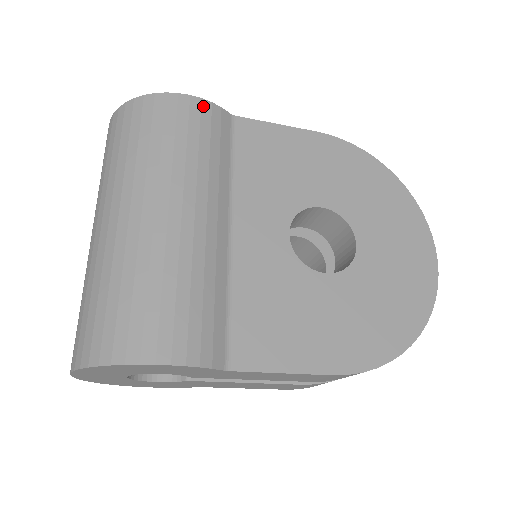
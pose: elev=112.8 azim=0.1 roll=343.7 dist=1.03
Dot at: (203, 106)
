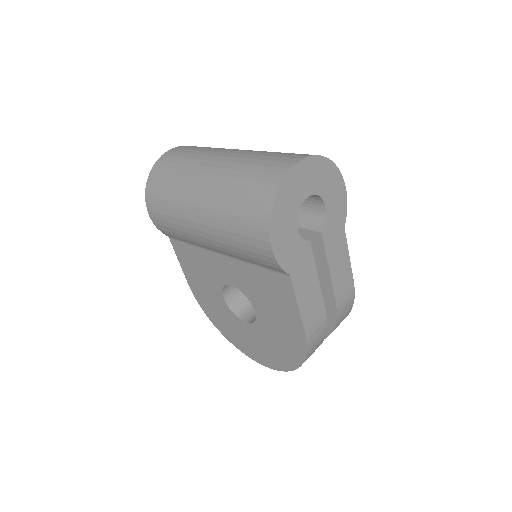
Dot at: occluded
